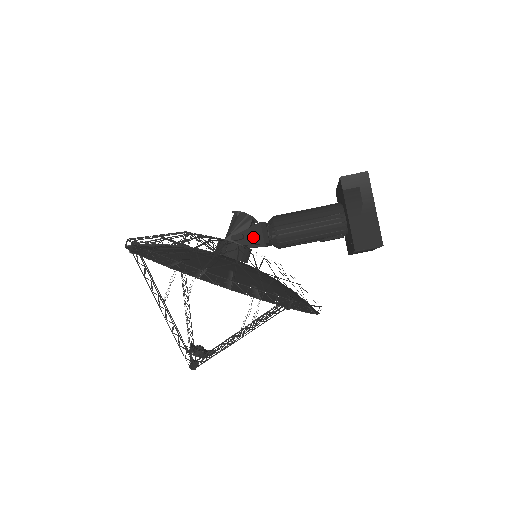
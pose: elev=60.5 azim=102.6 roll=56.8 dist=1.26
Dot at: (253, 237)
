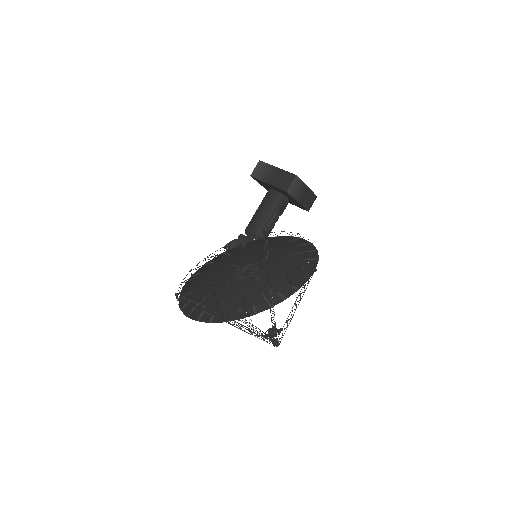
Dot at: occluded
